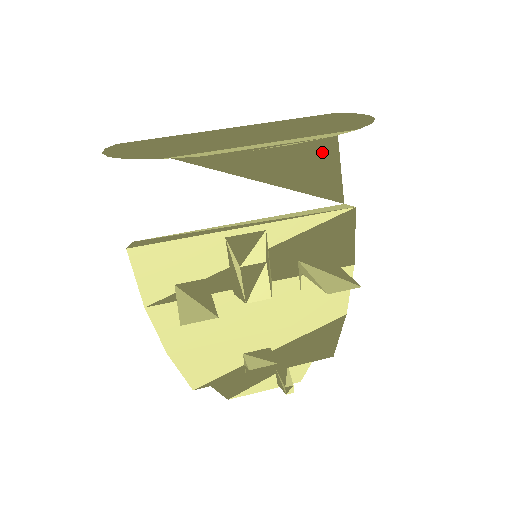
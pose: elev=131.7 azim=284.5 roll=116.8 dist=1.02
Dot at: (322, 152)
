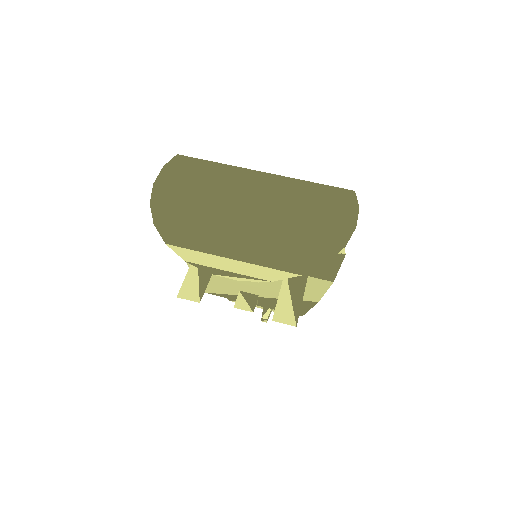
Dot at: occluded
